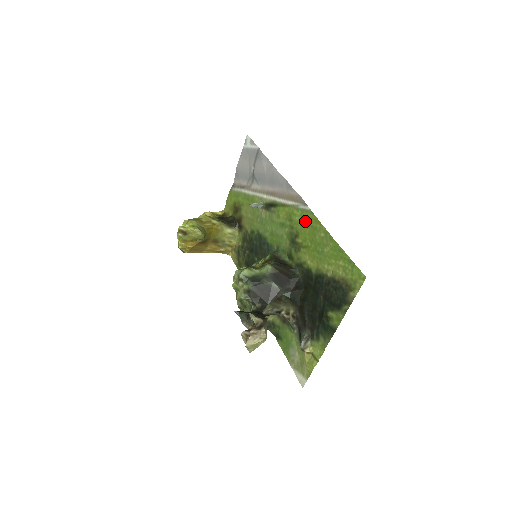
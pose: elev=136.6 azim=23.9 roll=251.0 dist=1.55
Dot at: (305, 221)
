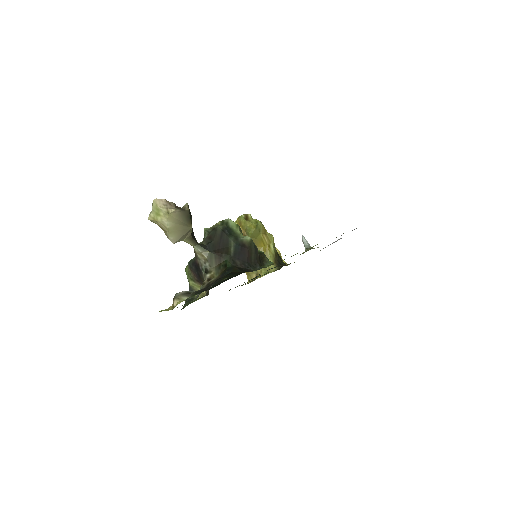
Dot at: occluded
